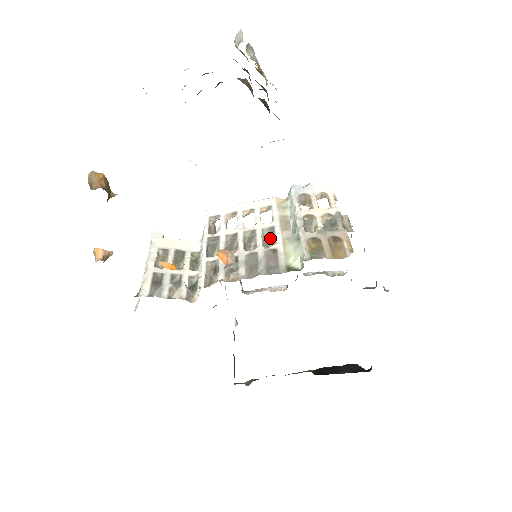
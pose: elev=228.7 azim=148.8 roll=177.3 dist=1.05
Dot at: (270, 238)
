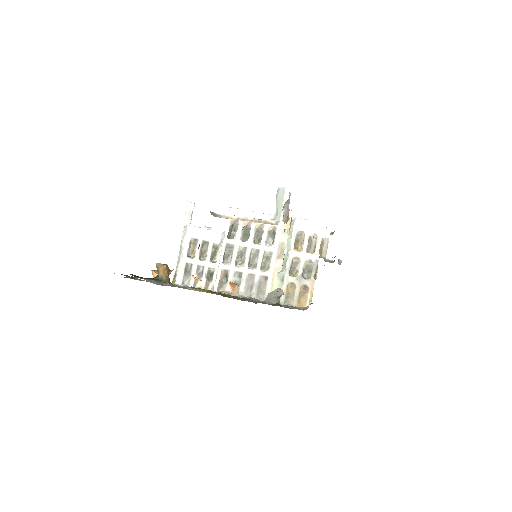
Dot at: (267, 261)
